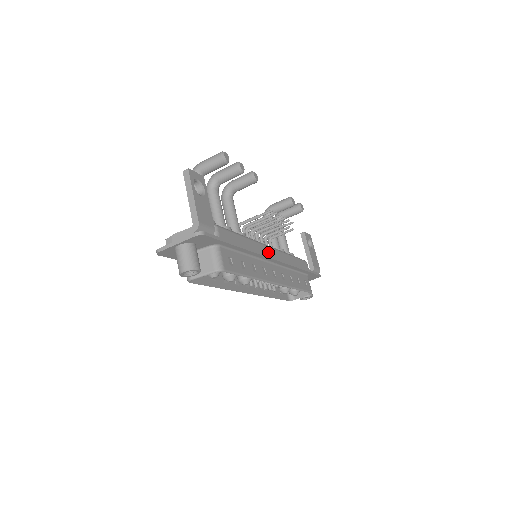
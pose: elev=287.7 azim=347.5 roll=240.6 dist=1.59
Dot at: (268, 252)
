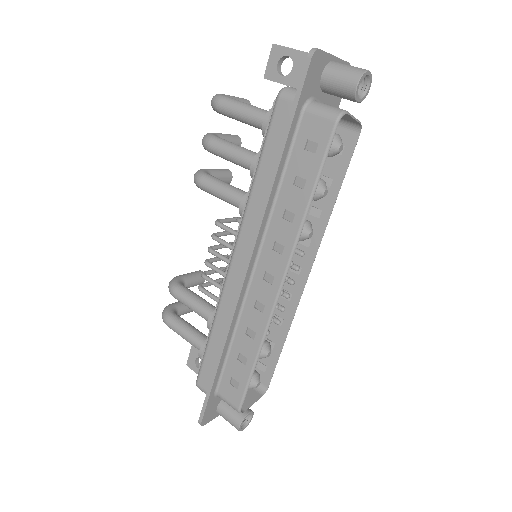
Dot at: occluded
